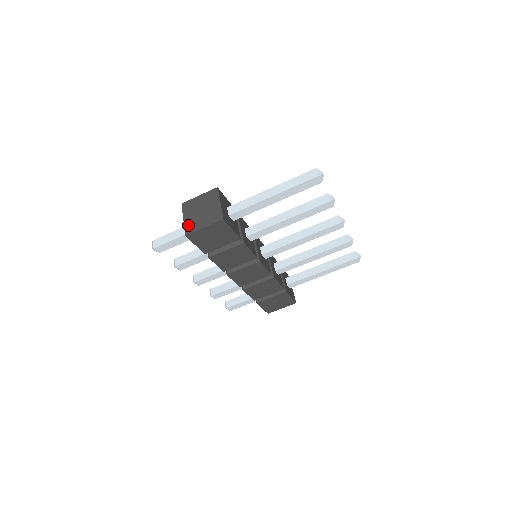
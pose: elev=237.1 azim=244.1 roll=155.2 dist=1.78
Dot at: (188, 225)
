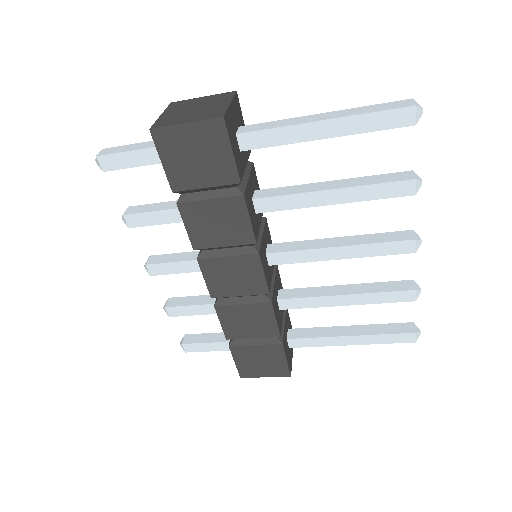
Dot at: (163, 120)
